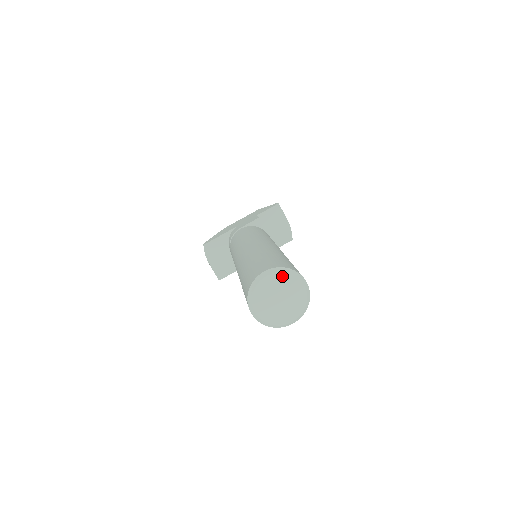
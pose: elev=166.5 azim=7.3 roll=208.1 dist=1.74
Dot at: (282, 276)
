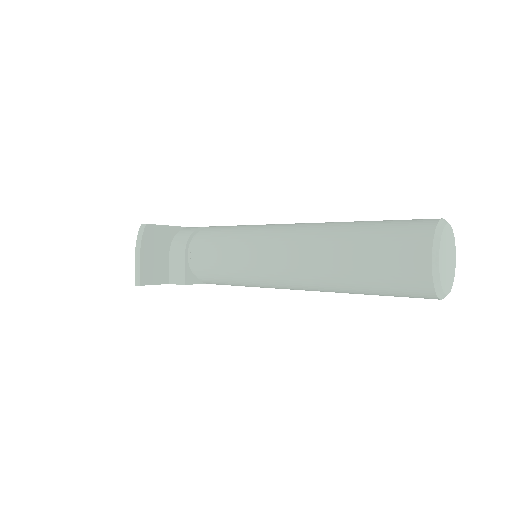
Dot at: (452, 234)
